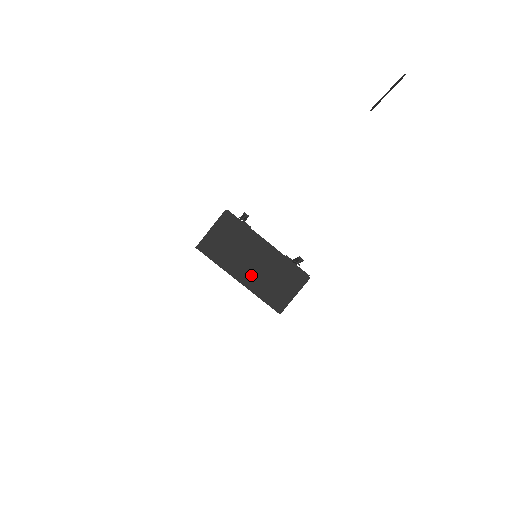
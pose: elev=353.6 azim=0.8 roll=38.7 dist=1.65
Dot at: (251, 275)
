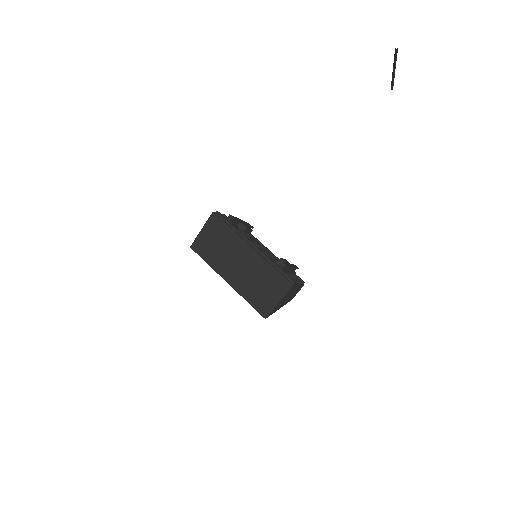
Dot at: (238, 277)
